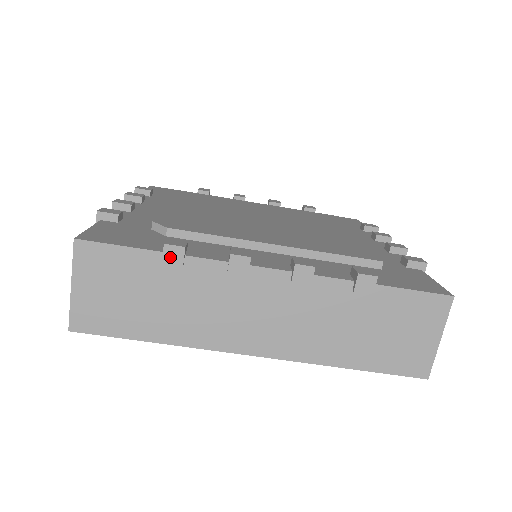
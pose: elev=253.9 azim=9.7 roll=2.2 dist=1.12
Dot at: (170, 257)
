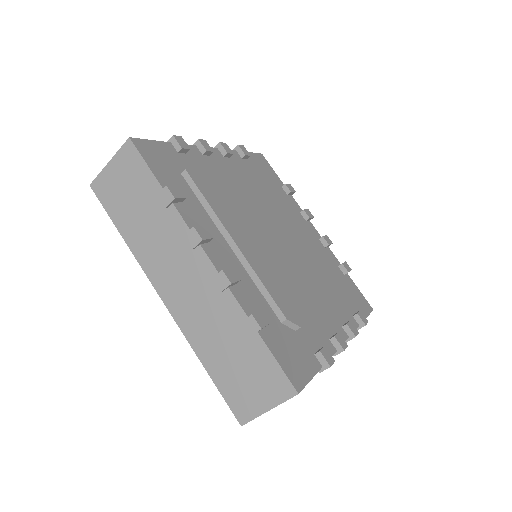
Dot at: (325, 369)
